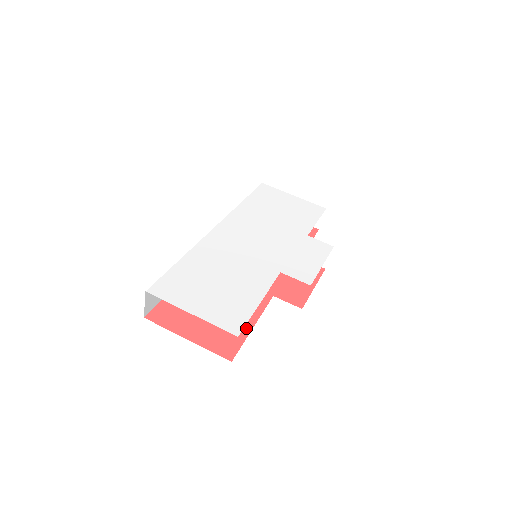
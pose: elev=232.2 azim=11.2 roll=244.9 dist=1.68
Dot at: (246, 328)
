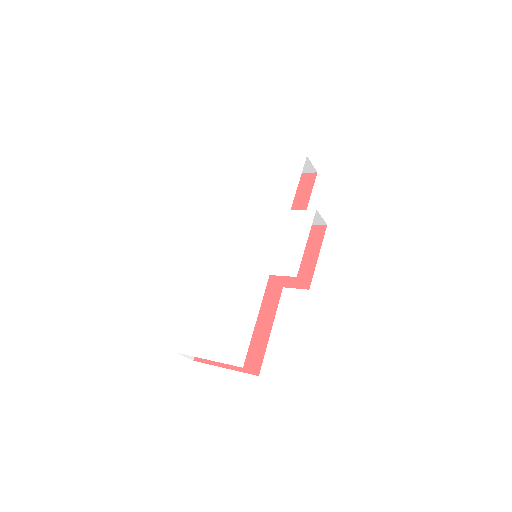
Dot at: (265, 336)
